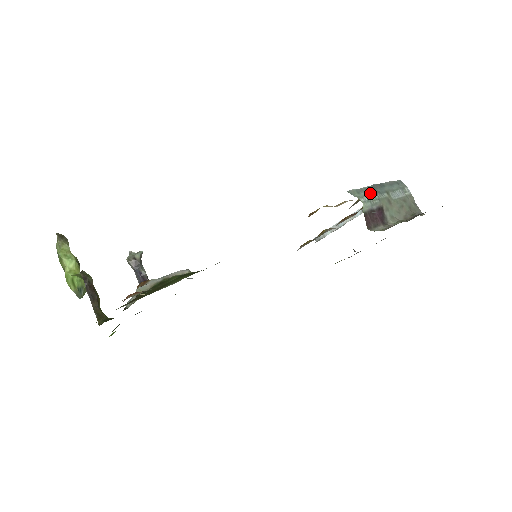
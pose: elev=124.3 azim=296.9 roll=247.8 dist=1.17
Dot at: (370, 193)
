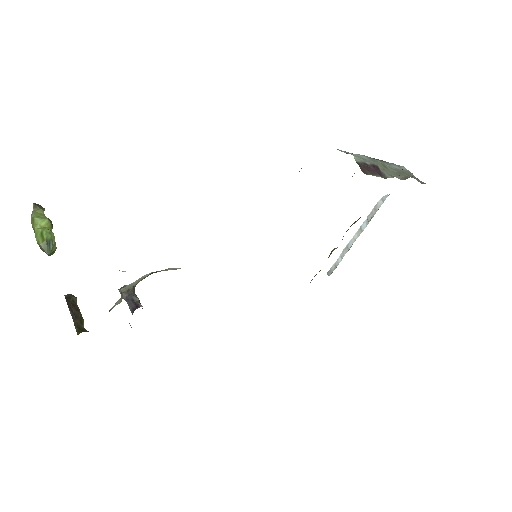
Dot at: (361, 155)
